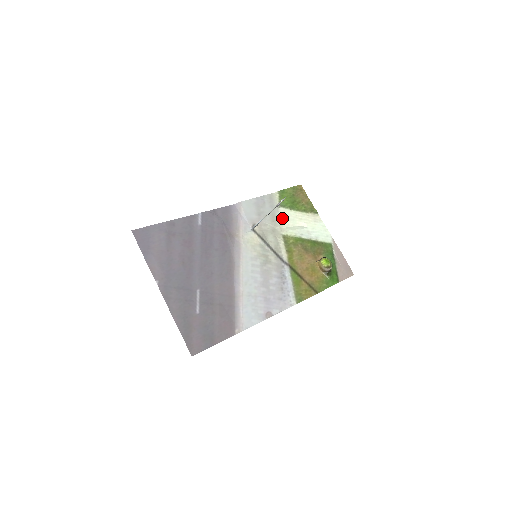
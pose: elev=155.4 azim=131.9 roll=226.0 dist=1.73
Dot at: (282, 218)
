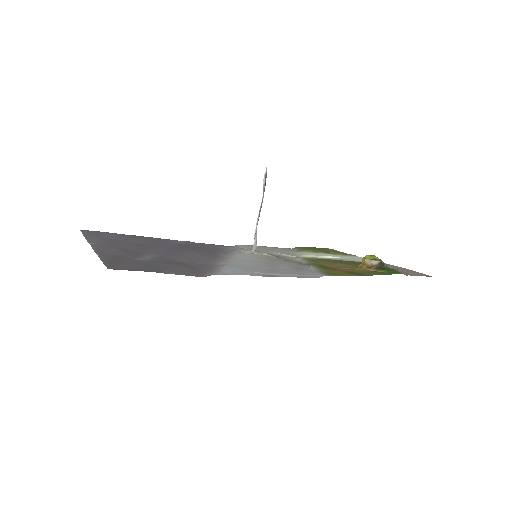
Dot at: (301, 254)
